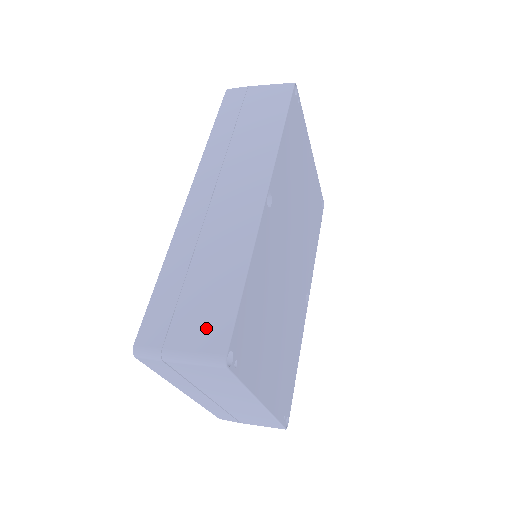
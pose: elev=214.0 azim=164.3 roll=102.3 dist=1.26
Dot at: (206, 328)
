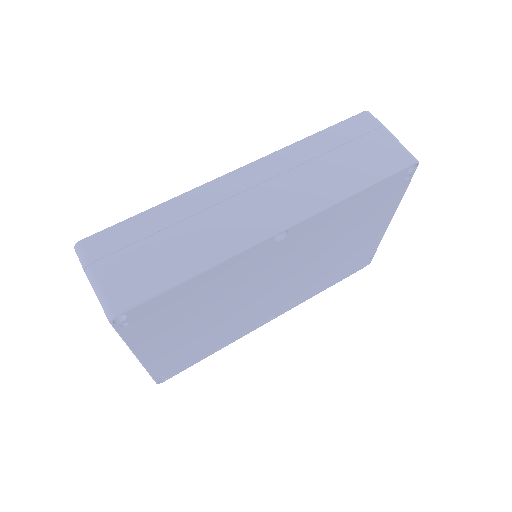
Dot at: (128, 282)
